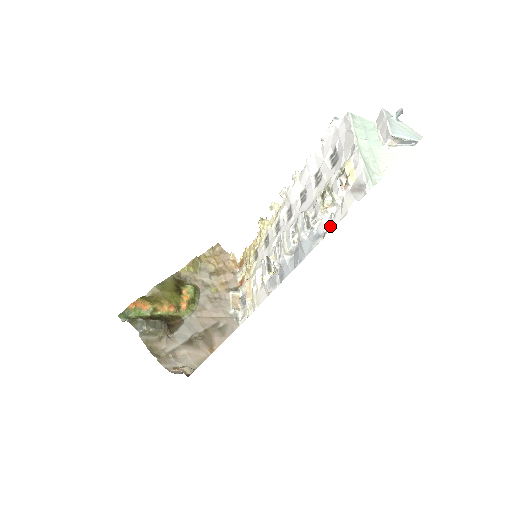
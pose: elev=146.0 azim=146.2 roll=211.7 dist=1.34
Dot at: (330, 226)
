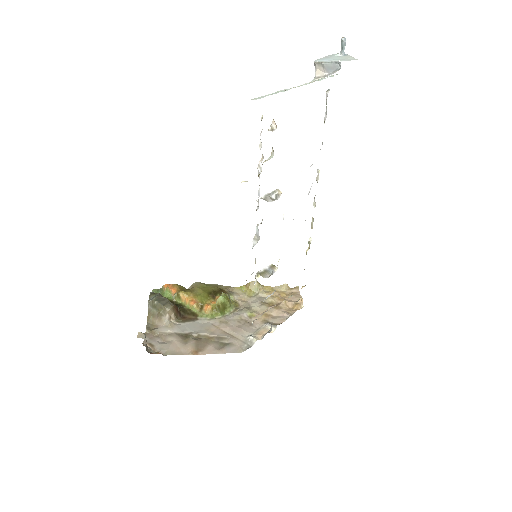
Dot at: occluded
